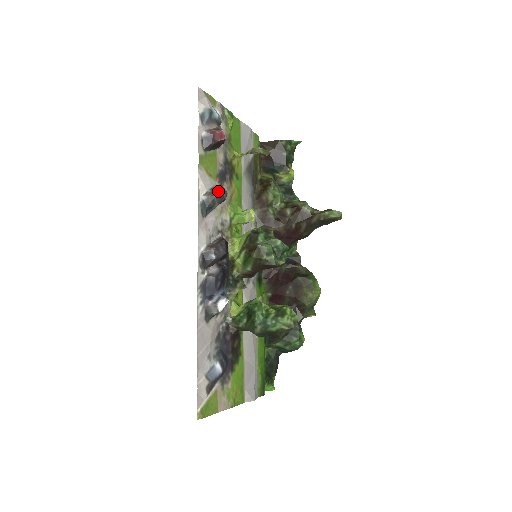
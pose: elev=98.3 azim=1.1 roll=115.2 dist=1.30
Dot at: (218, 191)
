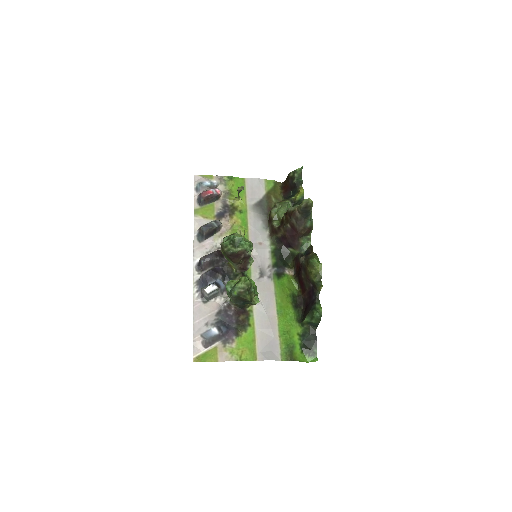
Dot at: (206, 224)
